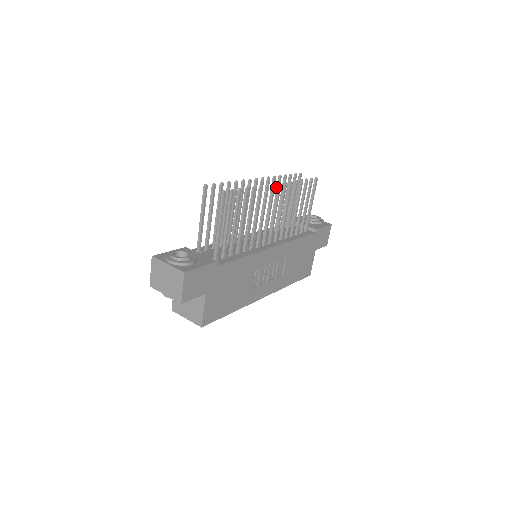
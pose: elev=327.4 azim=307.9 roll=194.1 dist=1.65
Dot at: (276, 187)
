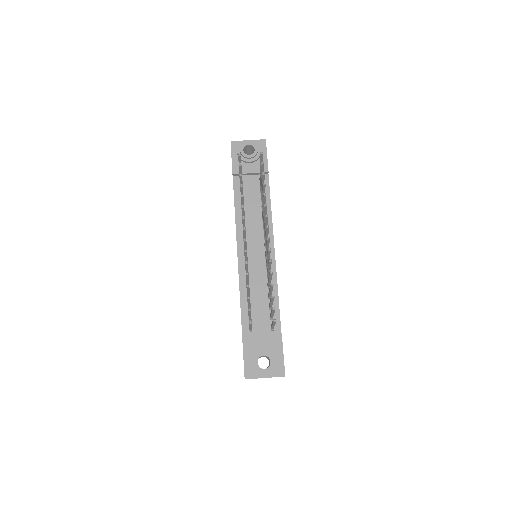
Dot at: (241, 202)
